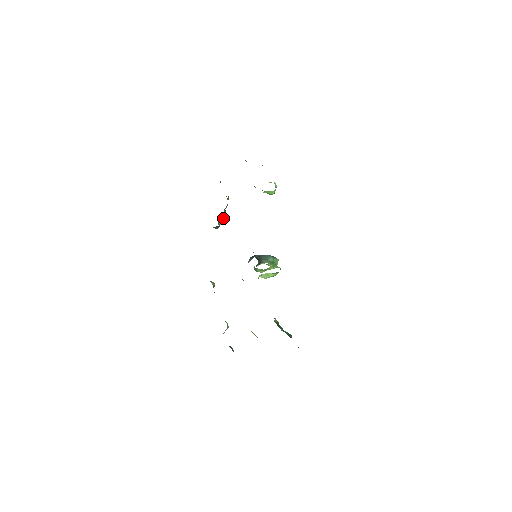
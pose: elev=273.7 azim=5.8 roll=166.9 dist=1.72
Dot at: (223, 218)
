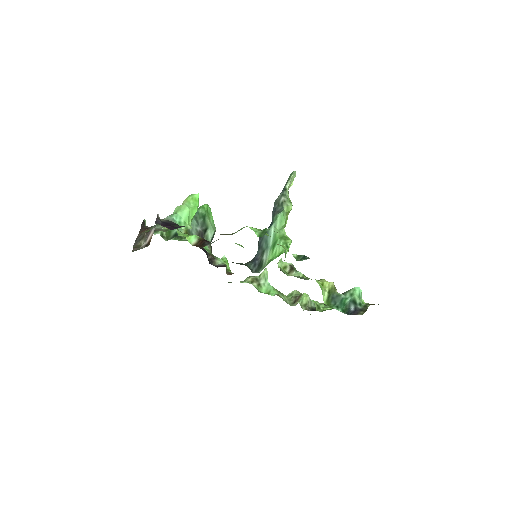
Dot at: (207, 222)
